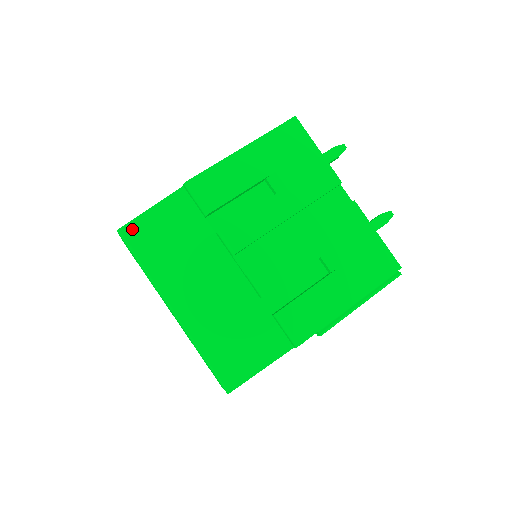
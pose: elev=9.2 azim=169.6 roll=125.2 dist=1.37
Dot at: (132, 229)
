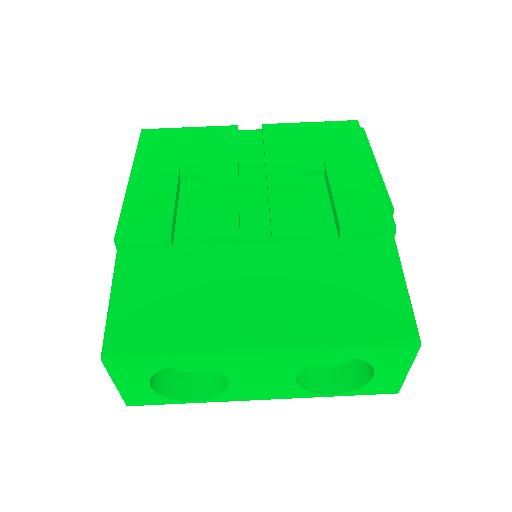
Dot at: (116, 338)
